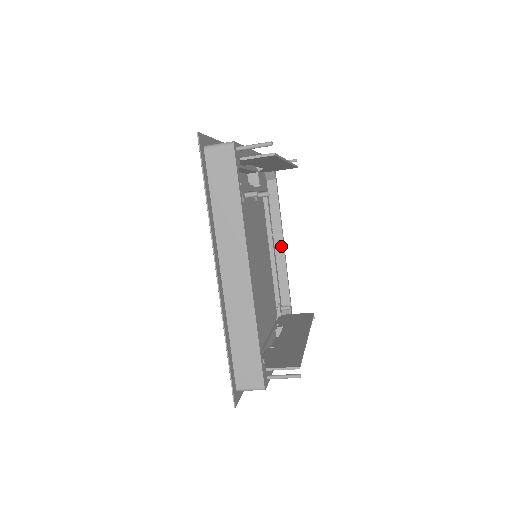
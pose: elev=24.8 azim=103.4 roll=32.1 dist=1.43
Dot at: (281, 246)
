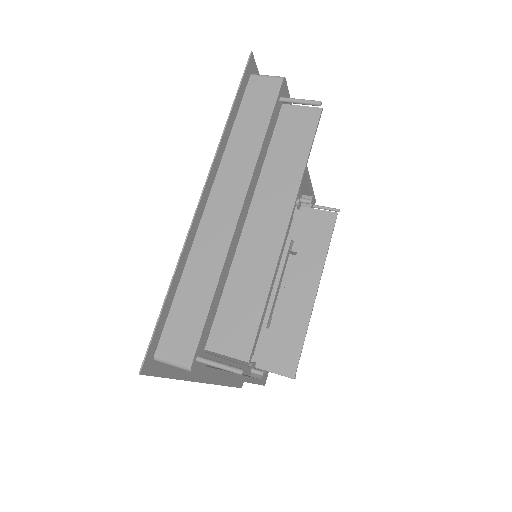
Dot at: occluded
